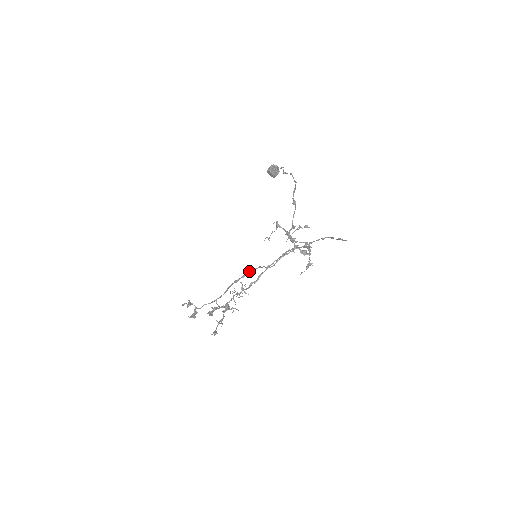
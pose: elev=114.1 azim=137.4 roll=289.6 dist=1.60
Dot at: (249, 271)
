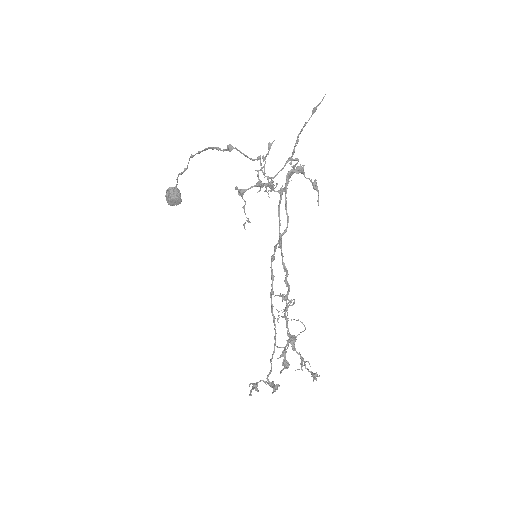
Dot at: (271, 265)
